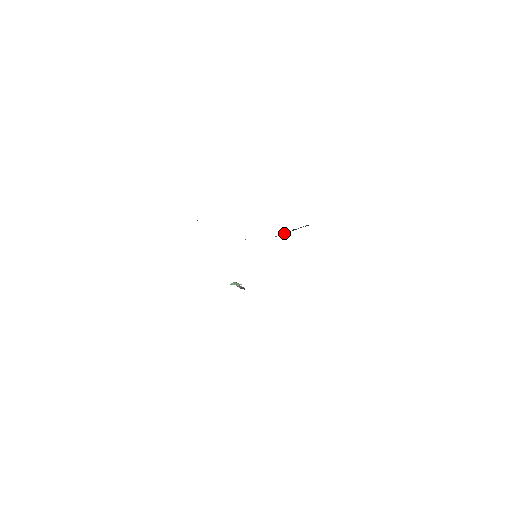
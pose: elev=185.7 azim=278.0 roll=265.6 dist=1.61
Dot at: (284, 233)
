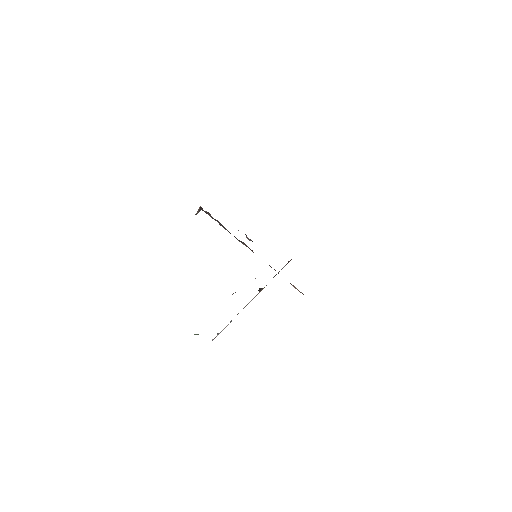
Dot at: occluded
